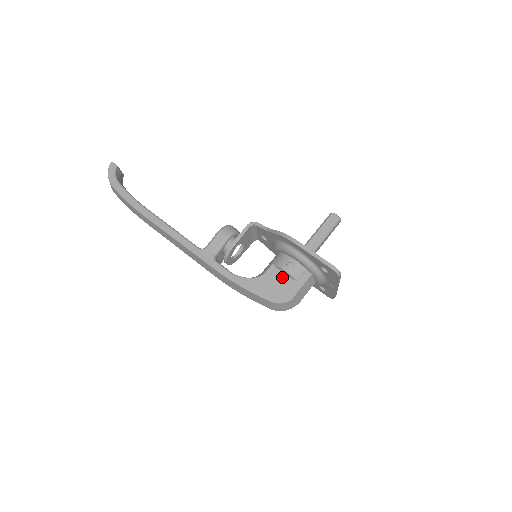
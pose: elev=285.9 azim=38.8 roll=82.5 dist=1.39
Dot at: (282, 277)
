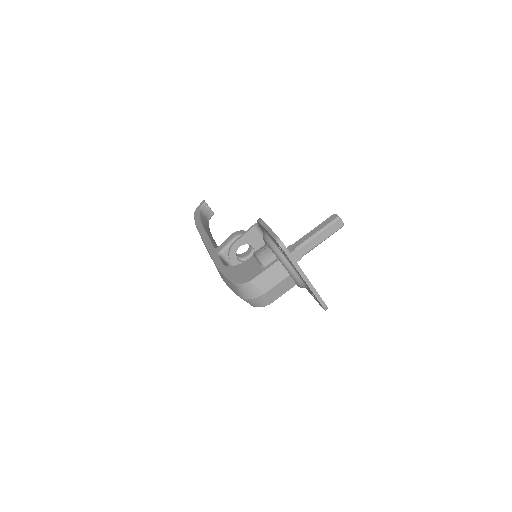
Dot at: (254, 264)
